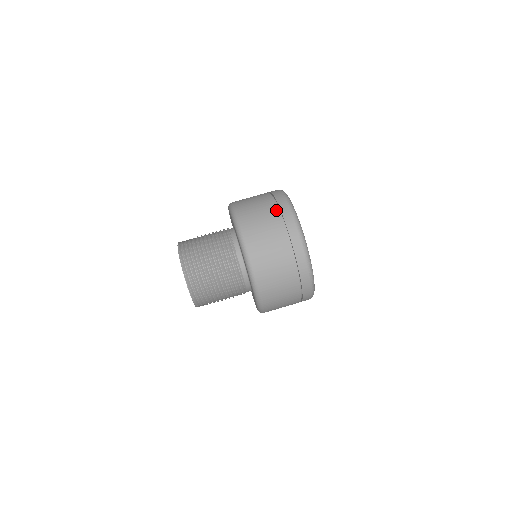
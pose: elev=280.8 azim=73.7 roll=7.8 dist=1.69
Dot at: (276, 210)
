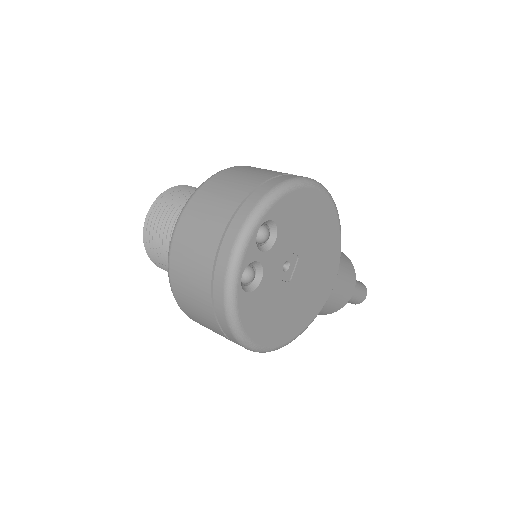
Dot at: (247, 191)
